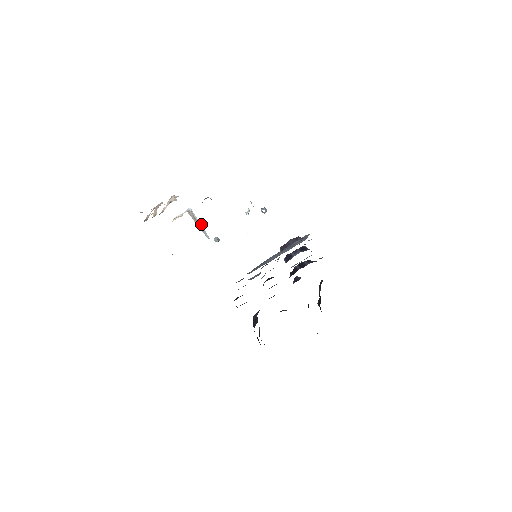
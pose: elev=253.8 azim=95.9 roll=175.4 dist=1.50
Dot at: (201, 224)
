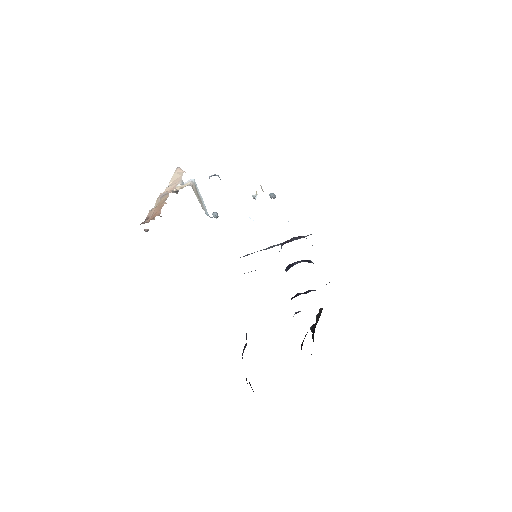
Dot at: (202, 198)
